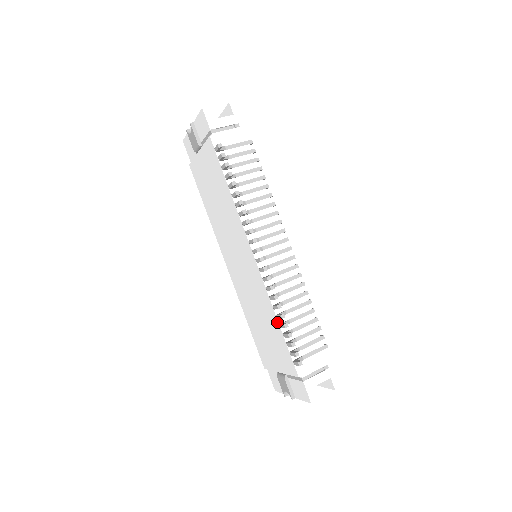
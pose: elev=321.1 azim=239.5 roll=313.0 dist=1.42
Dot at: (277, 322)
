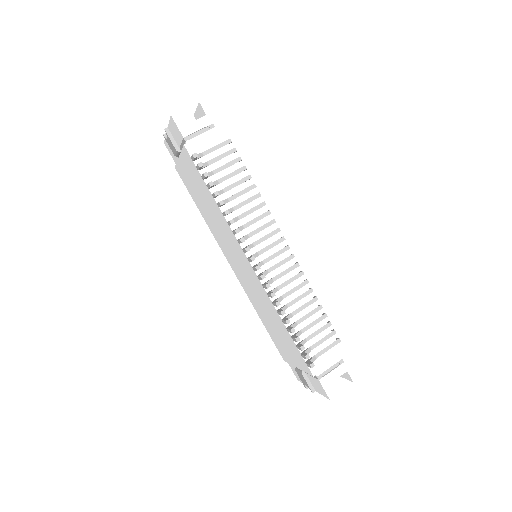
Dot at: (284, 326)
